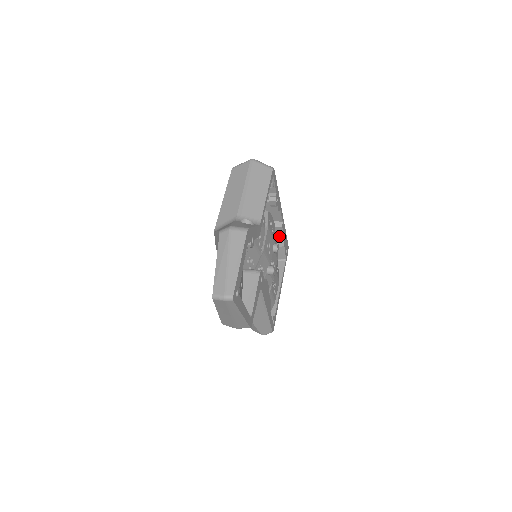
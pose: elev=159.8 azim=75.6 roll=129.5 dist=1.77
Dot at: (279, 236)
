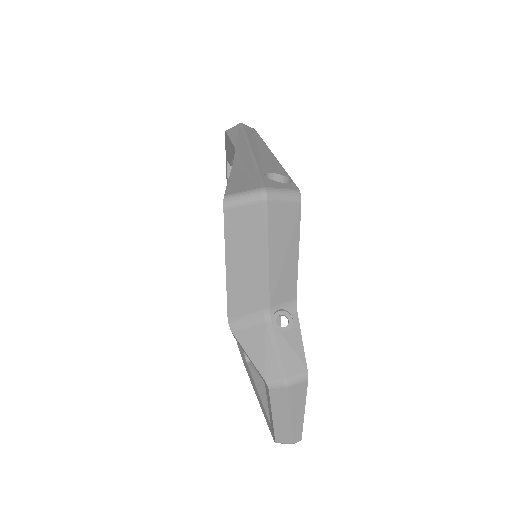
Dot at: occluded
